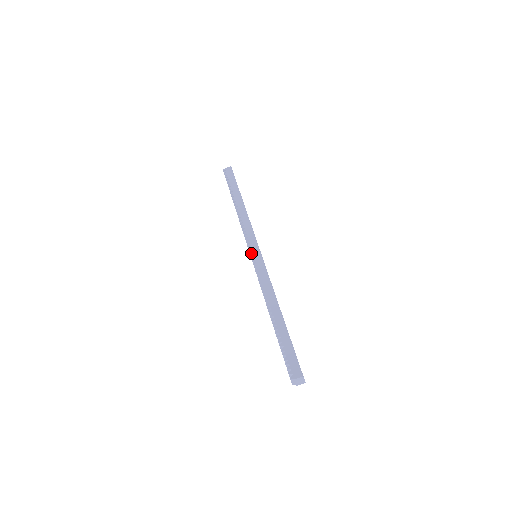
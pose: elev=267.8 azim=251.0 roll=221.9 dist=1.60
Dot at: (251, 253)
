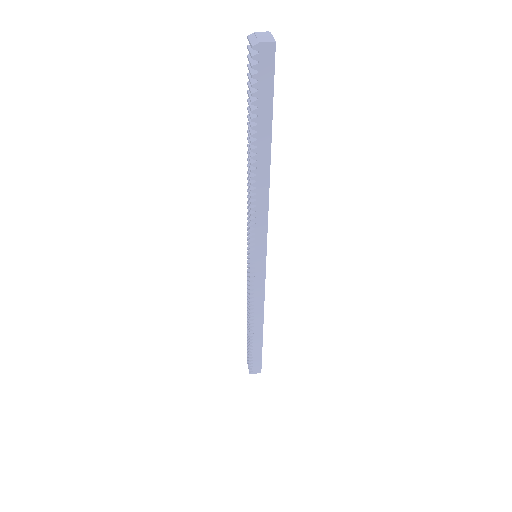
Dot at: occluded
